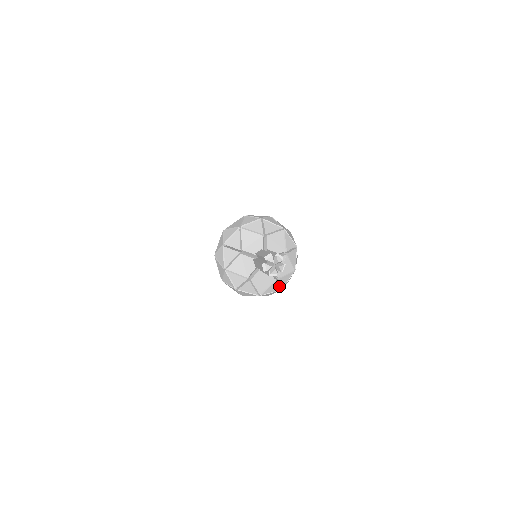
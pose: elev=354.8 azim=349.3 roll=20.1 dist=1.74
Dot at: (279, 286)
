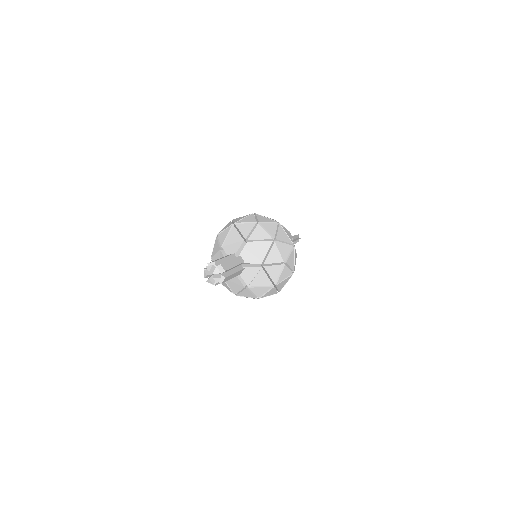
Dot at: occluded
